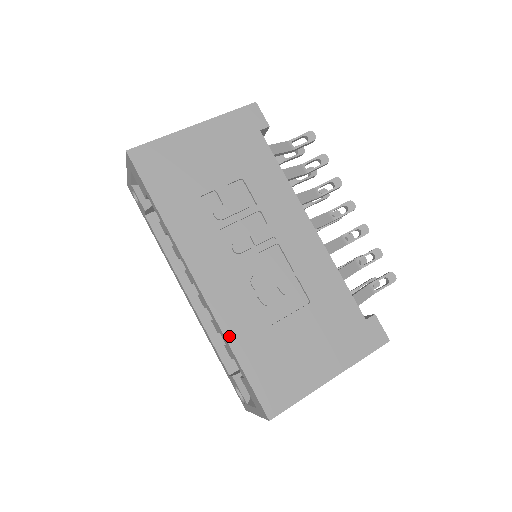
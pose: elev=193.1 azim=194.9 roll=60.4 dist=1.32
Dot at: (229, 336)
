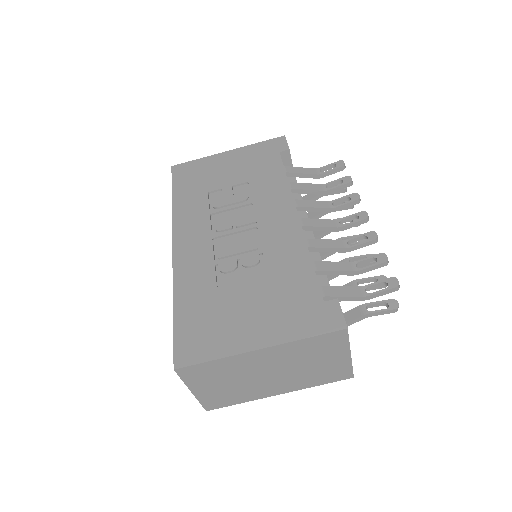
Dot at: (177, 289)
